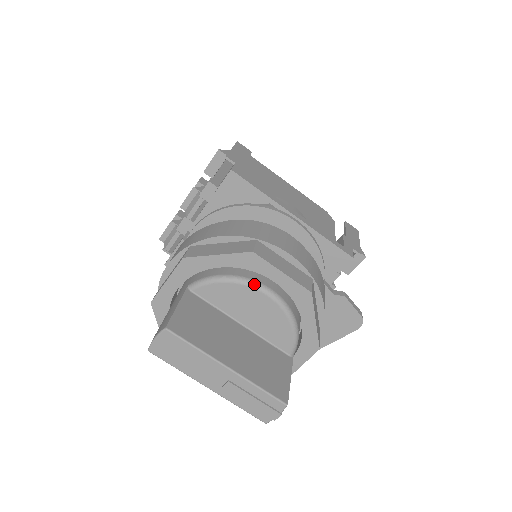
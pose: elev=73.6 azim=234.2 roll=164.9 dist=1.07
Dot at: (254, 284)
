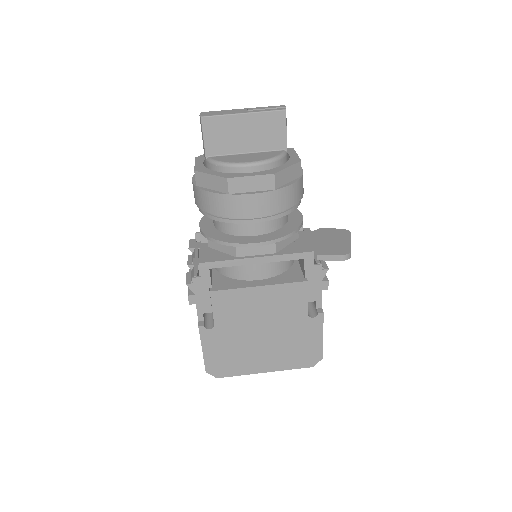
Dot at: occluded
